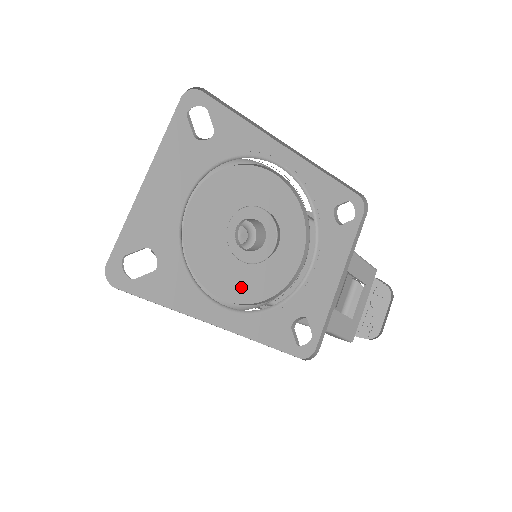
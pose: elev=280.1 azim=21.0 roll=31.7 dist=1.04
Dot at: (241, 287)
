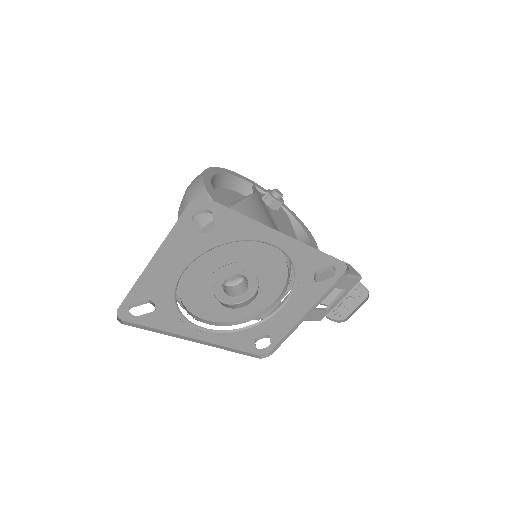
Dot at: (221, 313)
